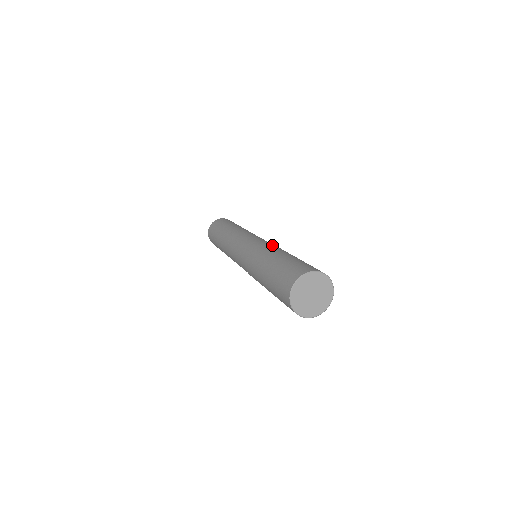
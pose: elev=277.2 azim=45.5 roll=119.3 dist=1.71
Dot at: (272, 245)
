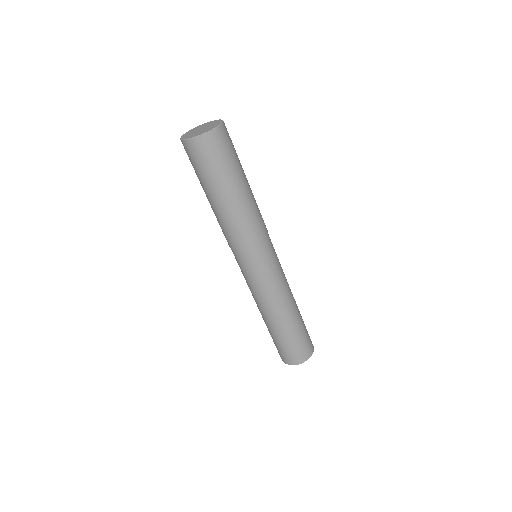
Dot at: occluded
